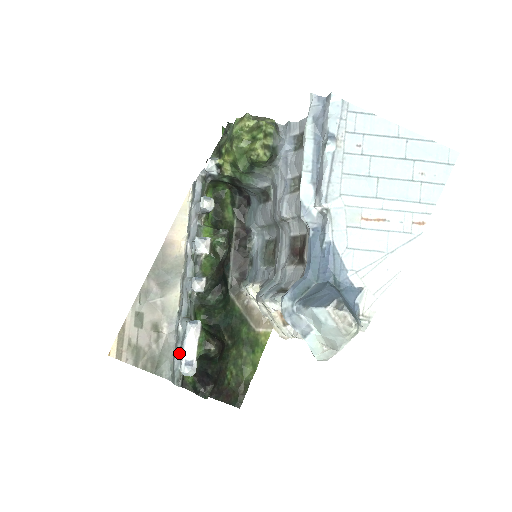
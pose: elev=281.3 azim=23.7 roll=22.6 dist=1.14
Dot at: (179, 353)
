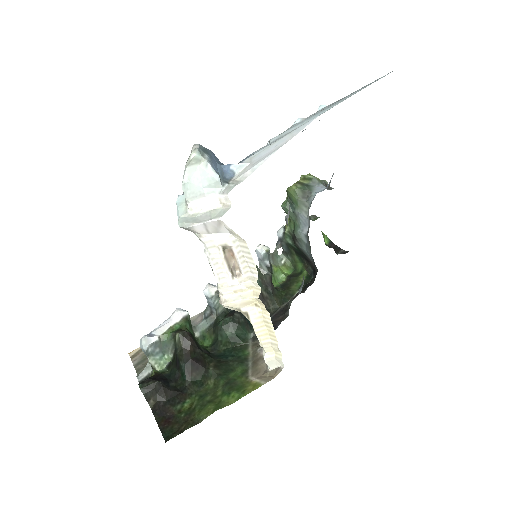
Dot at: occluded
